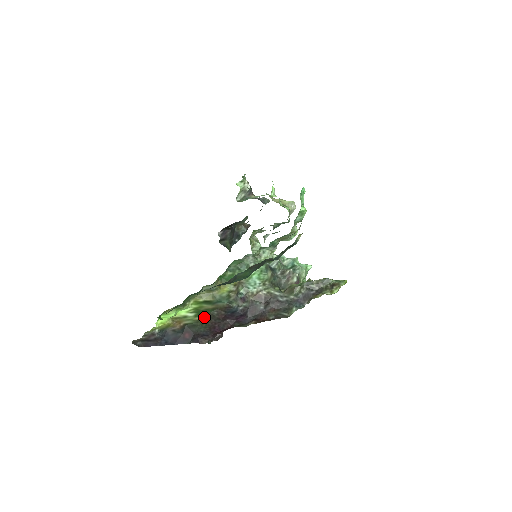
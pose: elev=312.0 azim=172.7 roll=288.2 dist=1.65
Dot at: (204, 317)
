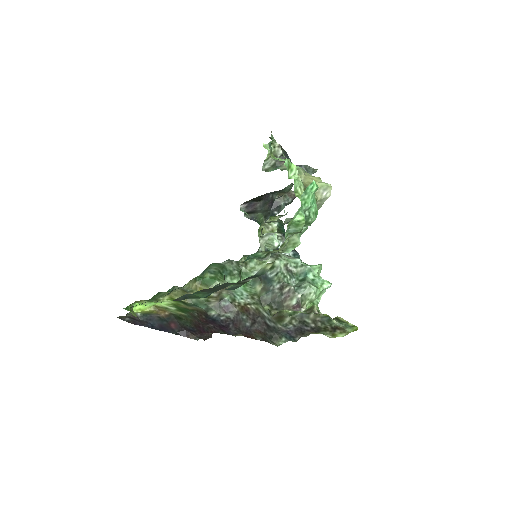
Dot at: (187, 314)
